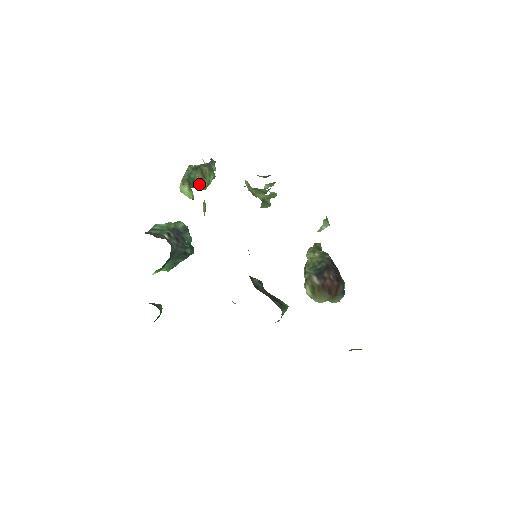
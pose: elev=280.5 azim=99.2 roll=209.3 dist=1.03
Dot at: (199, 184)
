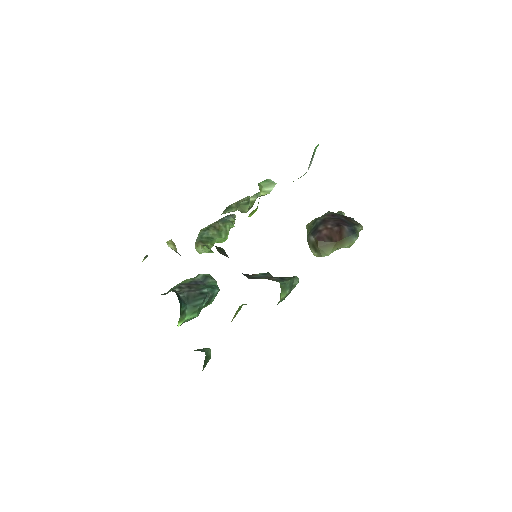
Dot at: (217, 238)
